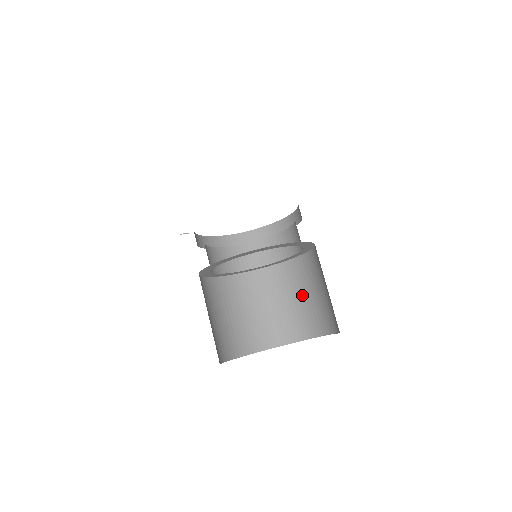
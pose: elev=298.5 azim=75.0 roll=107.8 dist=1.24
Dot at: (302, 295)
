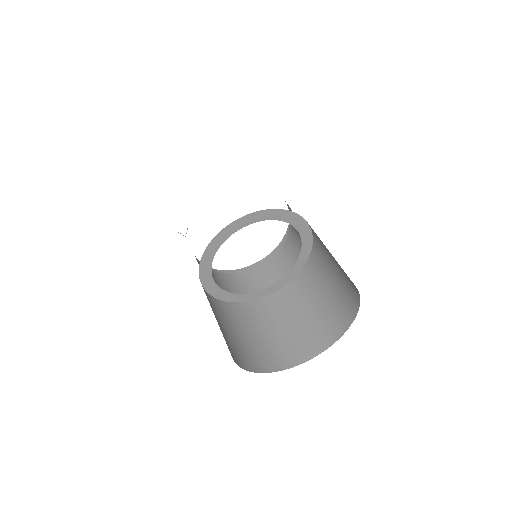
Dot at: (300, 315)
